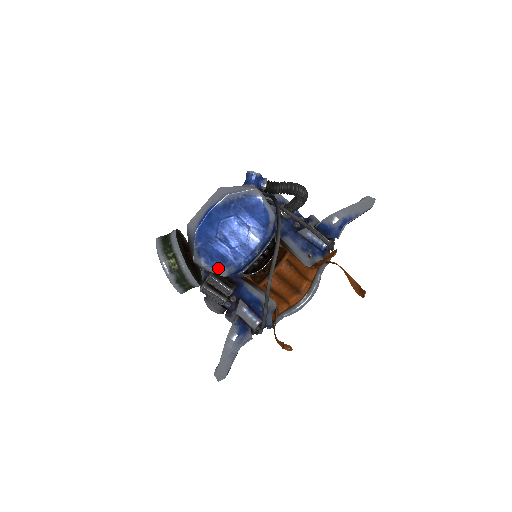
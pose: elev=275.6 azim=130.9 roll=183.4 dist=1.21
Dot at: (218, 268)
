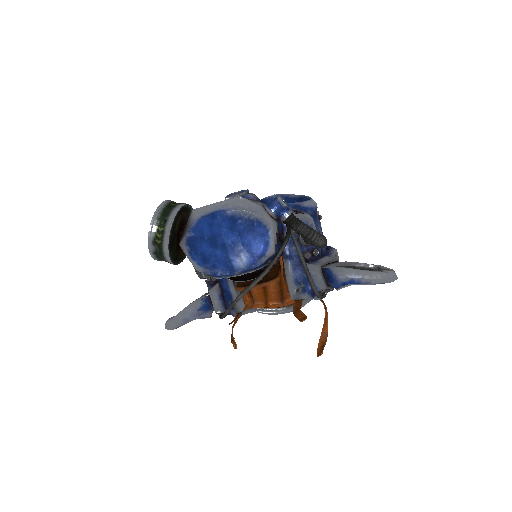
Dot at: (197, 263)
